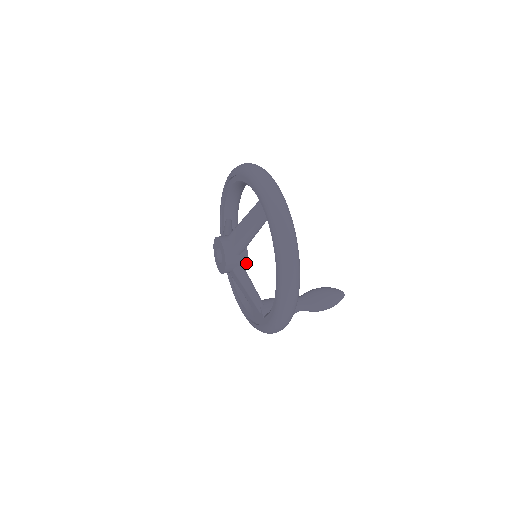
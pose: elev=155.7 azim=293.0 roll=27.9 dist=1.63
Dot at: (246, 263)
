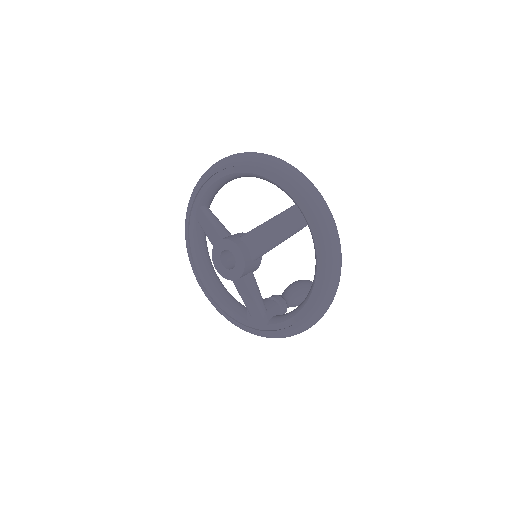
Dot at: (257, 268)
